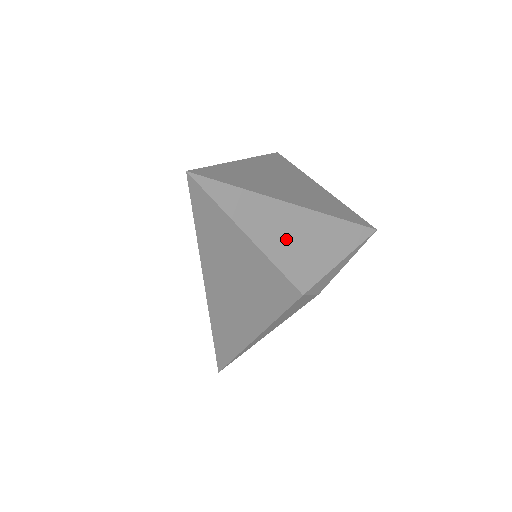
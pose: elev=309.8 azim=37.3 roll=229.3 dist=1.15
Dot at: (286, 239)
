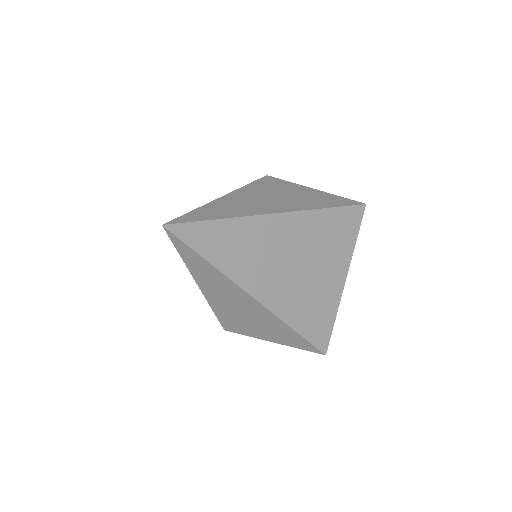
Dot at: (231, 305)
